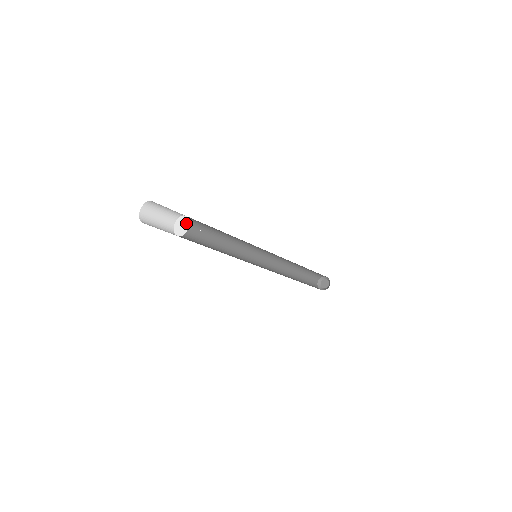
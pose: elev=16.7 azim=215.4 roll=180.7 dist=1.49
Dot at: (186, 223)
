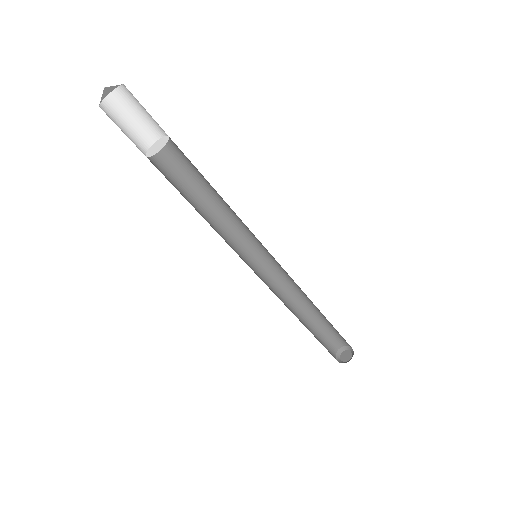
Dot at: (164, 140)
